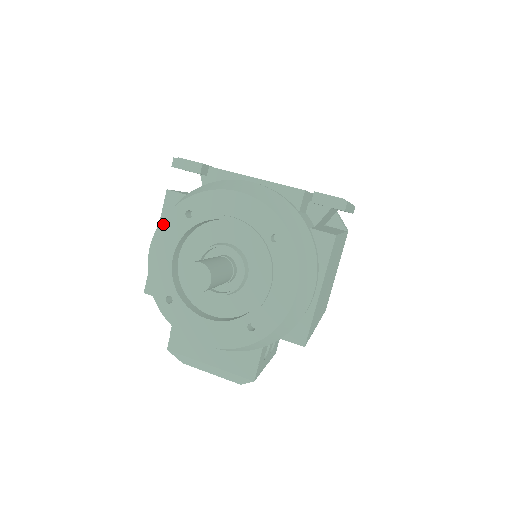
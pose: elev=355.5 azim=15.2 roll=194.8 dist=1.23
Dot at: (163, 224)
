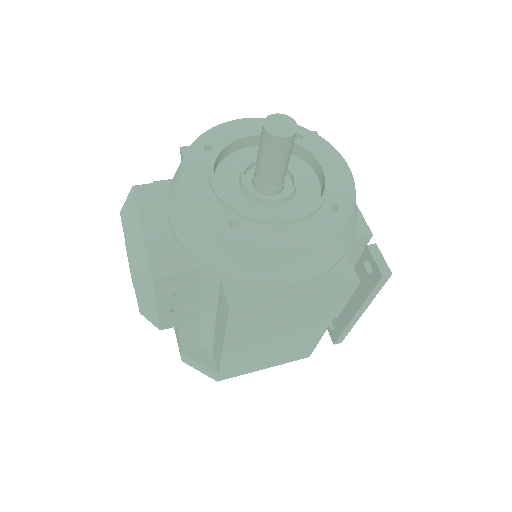
Dot at: occluded
